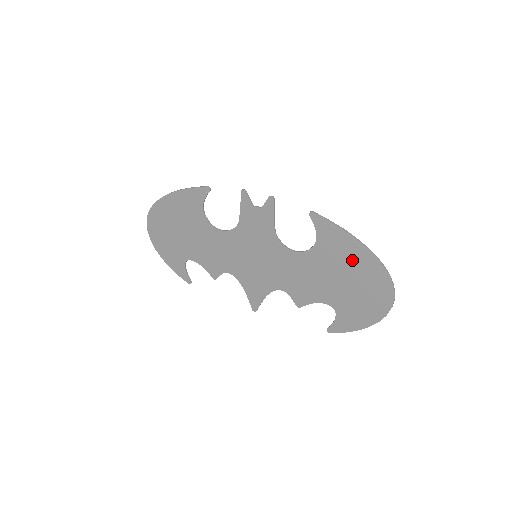
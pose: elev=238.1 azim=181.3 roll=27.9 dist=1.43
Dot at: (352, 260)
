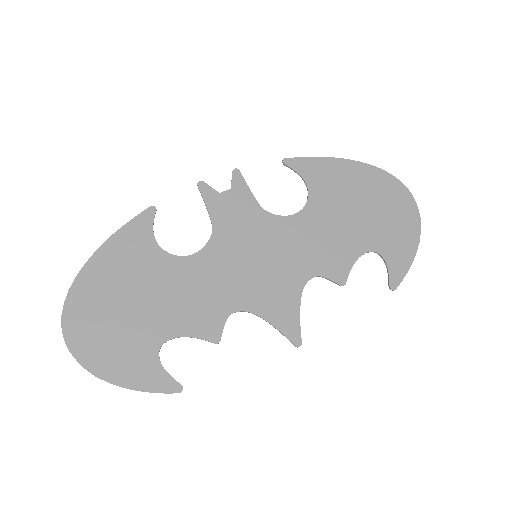
Dot at: (351, 181)
